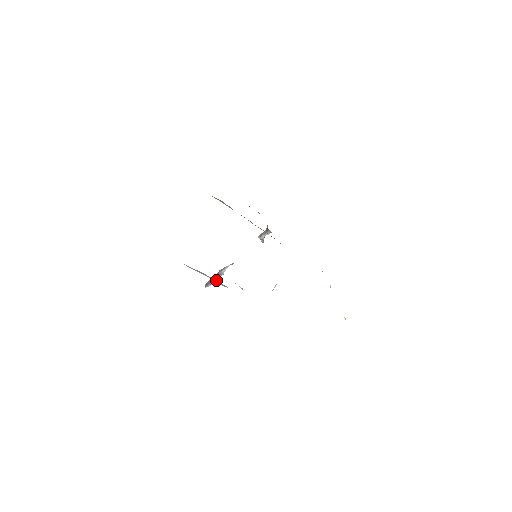
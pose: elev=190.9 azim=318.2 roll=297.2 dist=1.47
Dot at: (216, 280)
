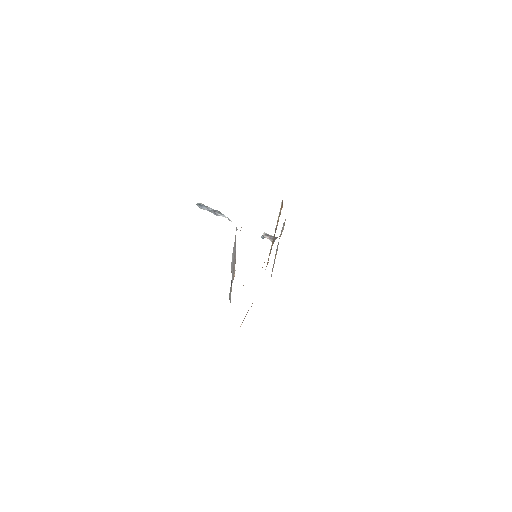
Dot at: occluded
